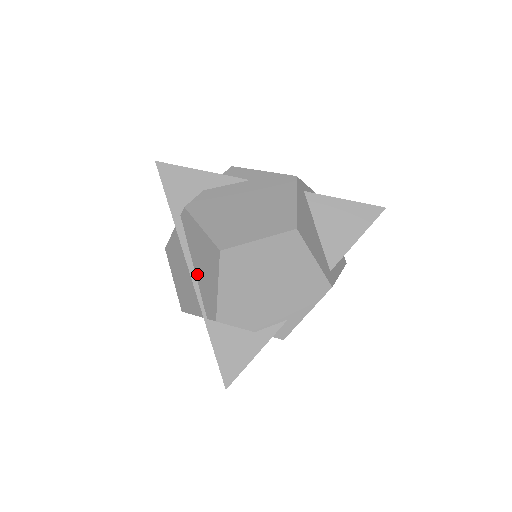
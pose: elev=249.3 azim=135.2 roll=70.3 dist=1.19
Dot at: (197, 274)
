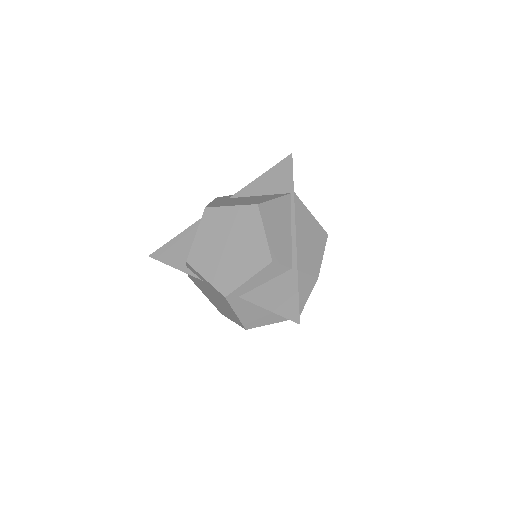
Dot at: occluded
